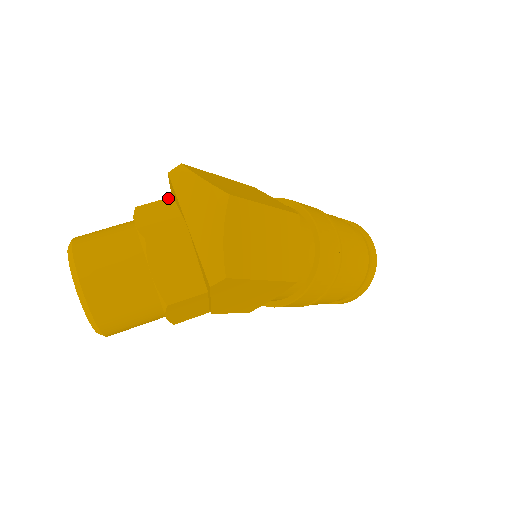
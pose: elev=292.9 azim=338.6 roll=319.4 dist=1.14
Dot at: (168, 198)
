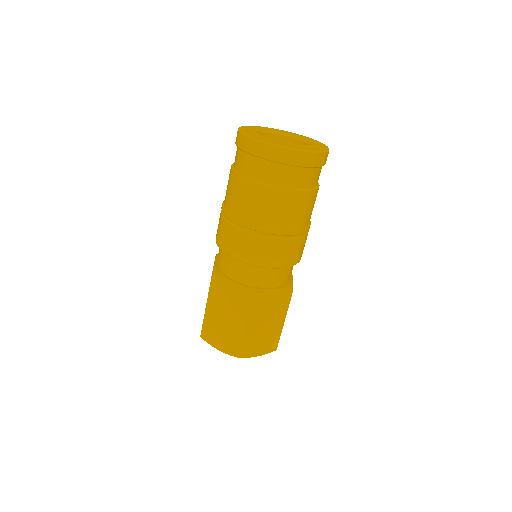
Dot at: occluded
